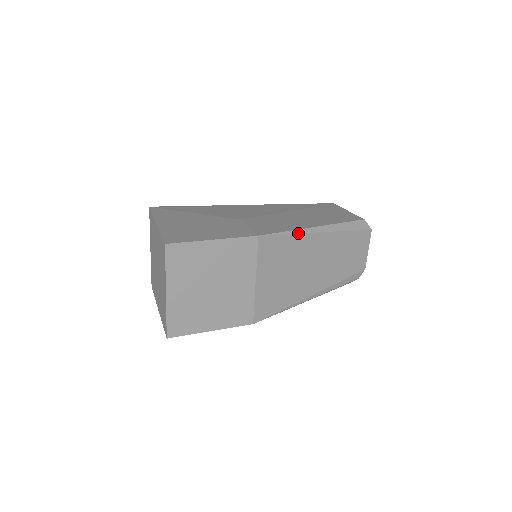
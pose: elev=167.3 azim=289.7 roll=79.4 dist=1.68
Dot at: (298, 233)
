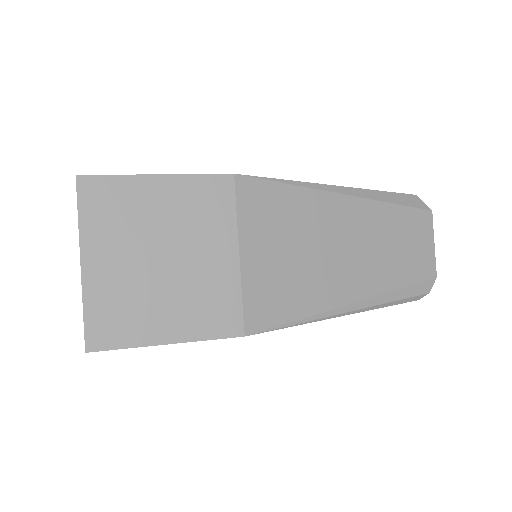
Dot at: (305, 187)
